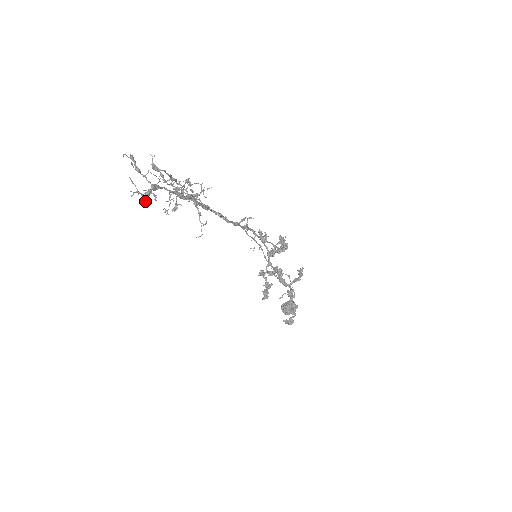
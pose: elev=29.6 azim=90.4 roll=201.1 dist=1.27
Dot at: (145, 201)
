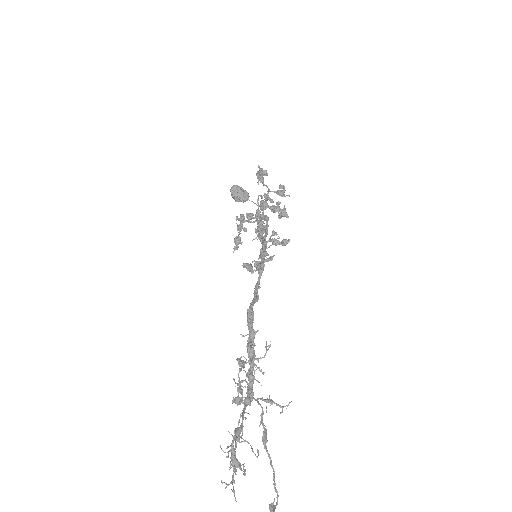
Dot at: (230, 468)
